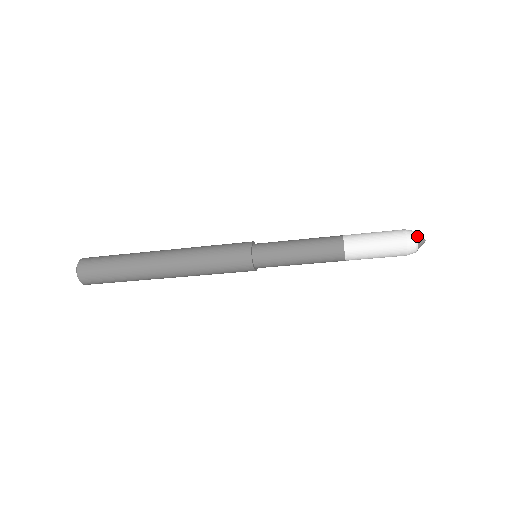
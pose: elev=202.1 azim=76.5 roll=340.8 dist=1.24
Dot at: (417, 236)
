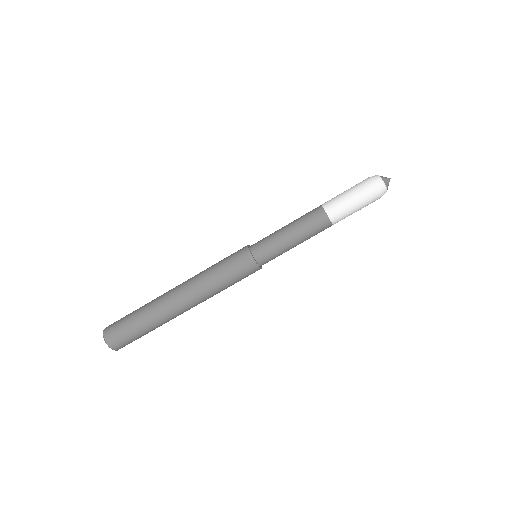
Dot at: (379, 176)
